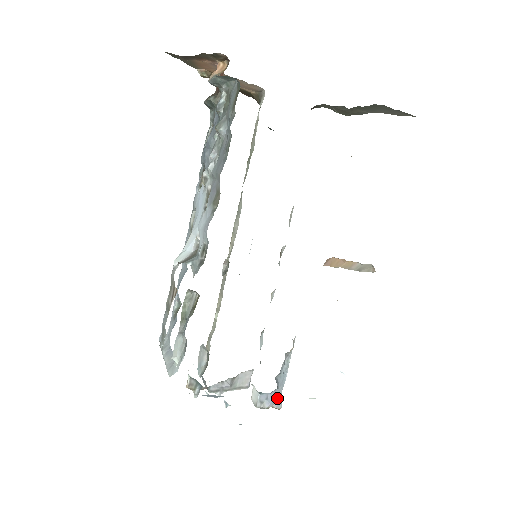
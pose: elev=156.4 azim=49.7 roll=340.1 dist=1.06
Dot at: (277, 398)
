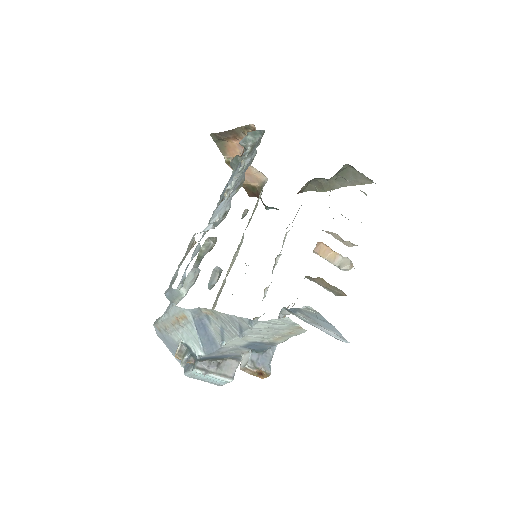
Dot at: (267, 362)
